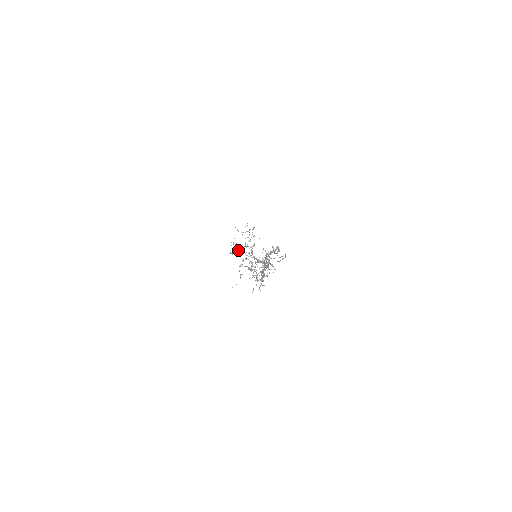
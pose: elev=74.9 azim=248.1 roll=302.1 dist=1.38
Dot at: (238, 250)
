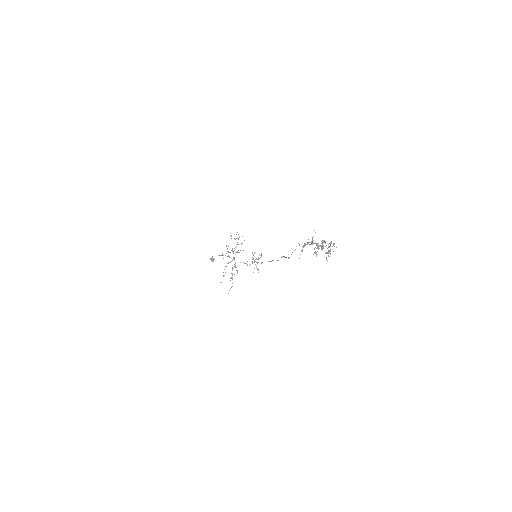
Dot at: (220, 255)
